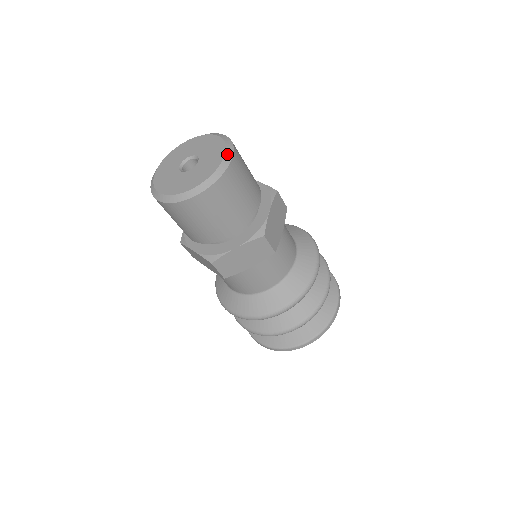
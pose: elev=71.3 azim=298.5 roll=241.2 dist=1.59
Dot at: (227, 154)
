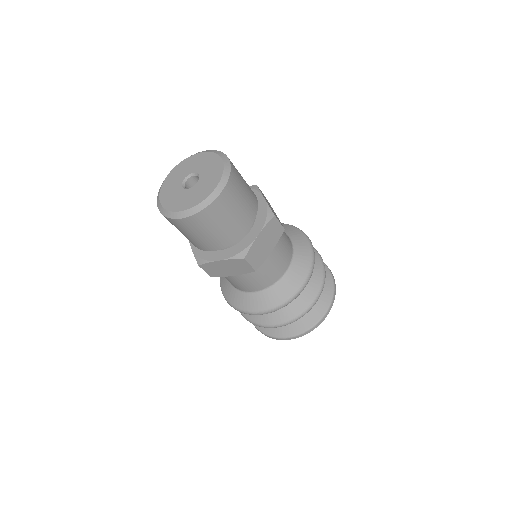
Dot at: (222, 157)
